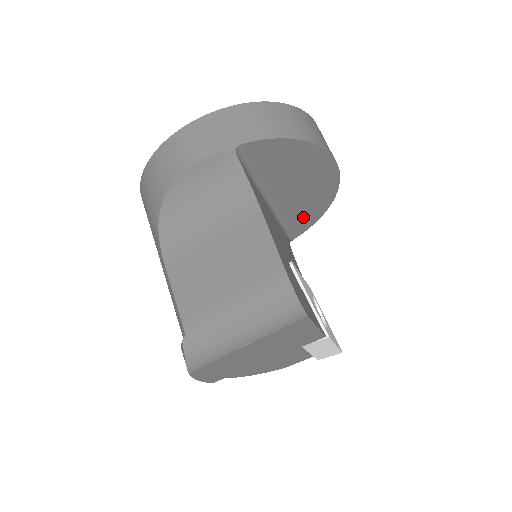
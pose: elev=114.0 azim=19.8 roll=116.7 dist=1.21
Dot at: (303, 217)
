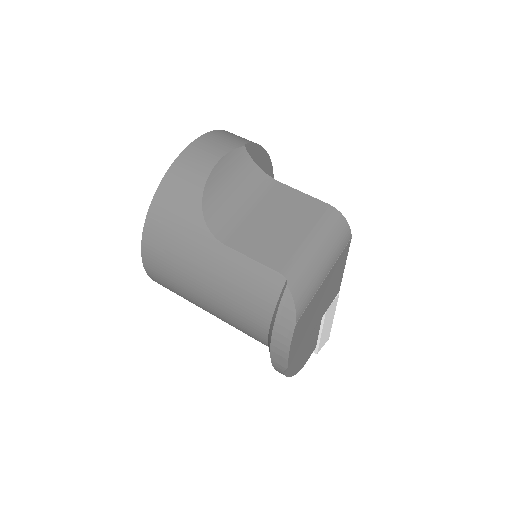
Dot at: occluded
